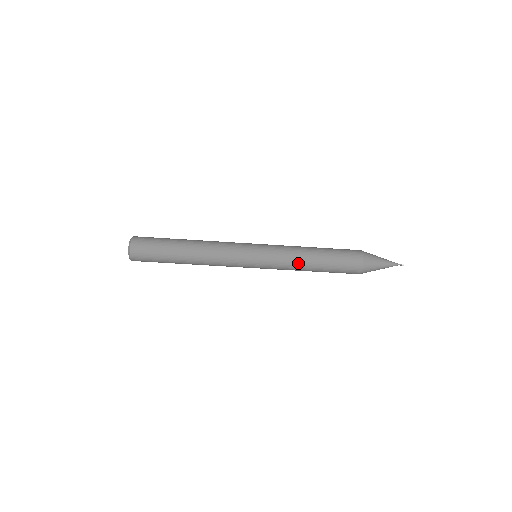
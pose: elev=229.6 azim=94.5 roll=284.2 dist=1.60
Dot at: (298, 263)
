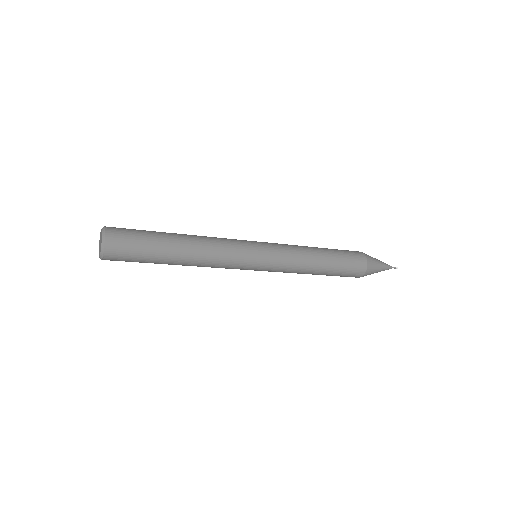
Dot at: (299, 273)
